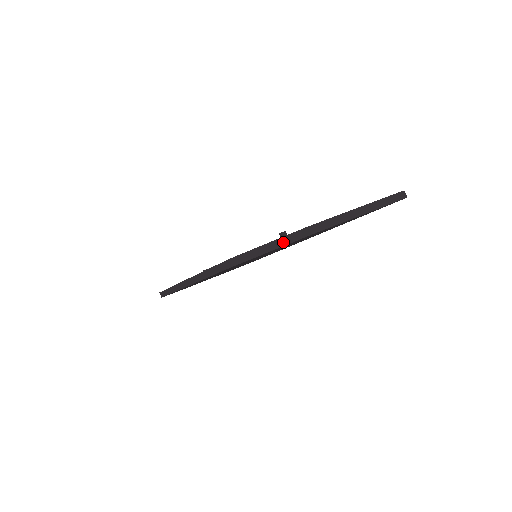
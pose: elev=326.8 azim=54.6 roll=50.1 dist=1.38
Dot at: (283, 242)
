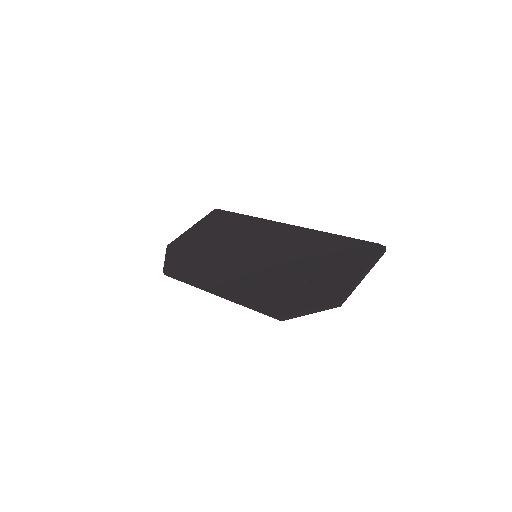
Dot at: (321, 310)
